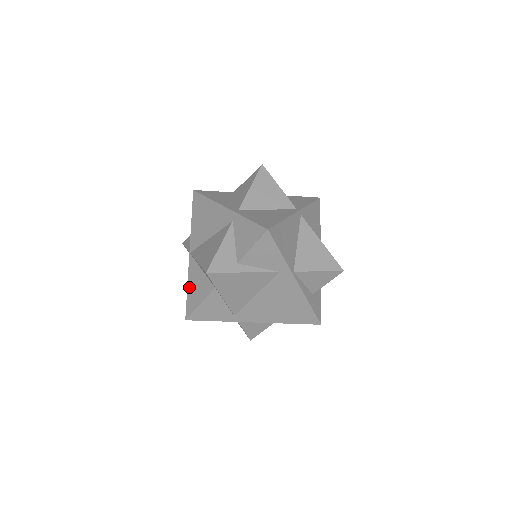
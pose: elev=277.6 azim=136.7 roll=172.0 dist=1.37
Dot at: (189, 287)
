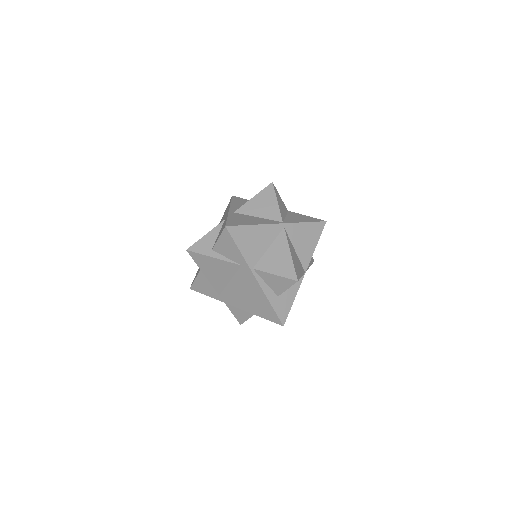
Dot at: occluded
